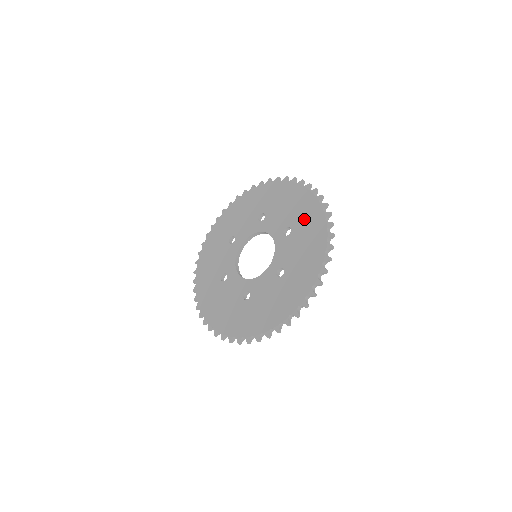
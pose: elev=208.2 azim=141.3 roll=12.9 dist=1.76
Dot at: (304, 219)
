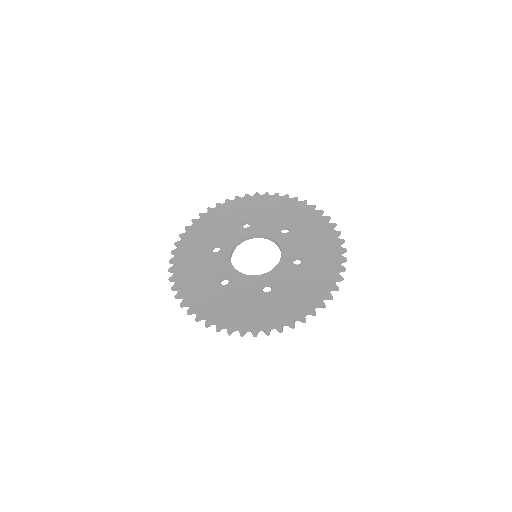
Dot at: (299, 218)
